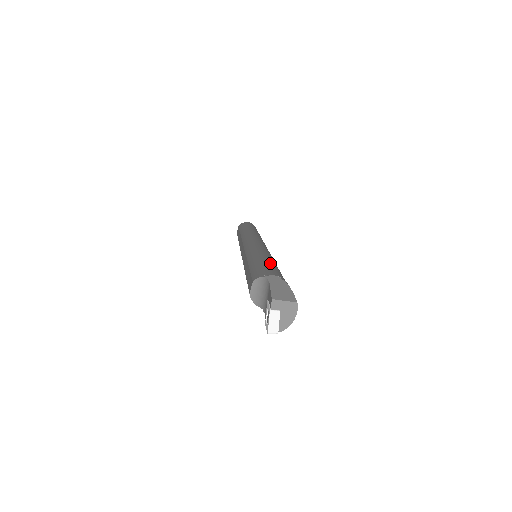
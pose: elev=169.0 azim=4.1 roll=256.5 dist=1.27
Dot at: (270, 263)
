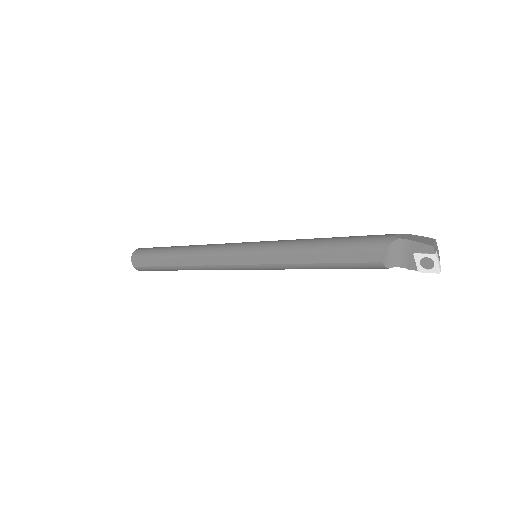
Dot at: (349, 237)
